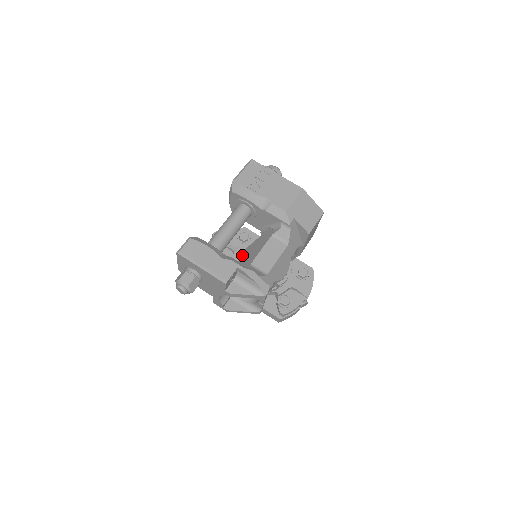
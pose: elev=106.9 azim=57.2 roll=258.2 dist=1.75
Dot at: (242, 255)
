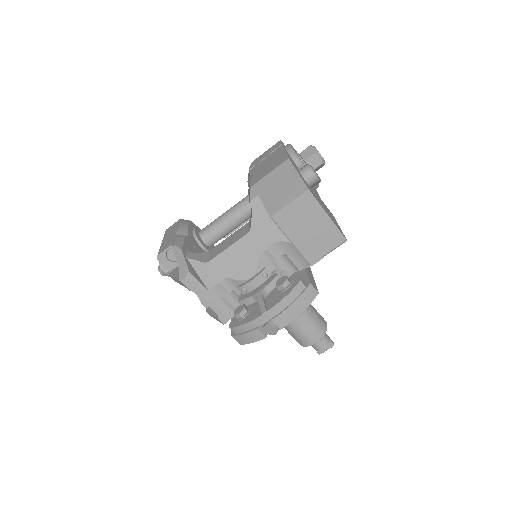
Dot at: occluded
